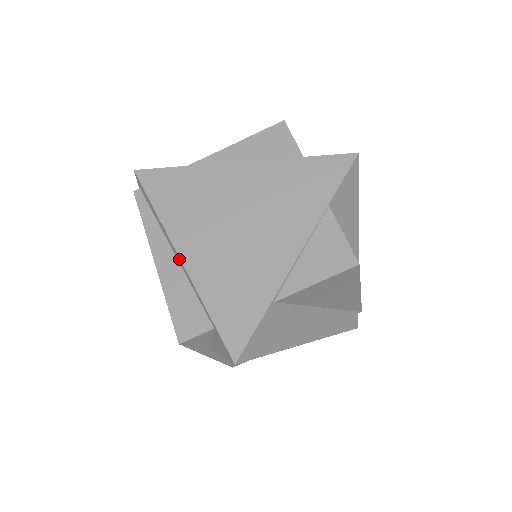
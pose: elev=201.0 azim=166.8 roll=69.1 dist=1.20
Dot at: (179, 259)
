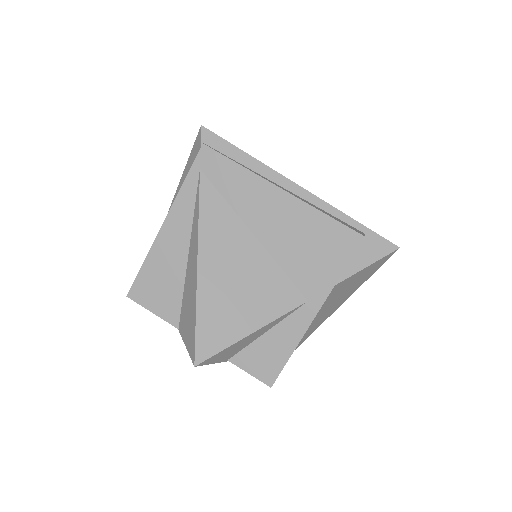
Dot at: (301, 189)
